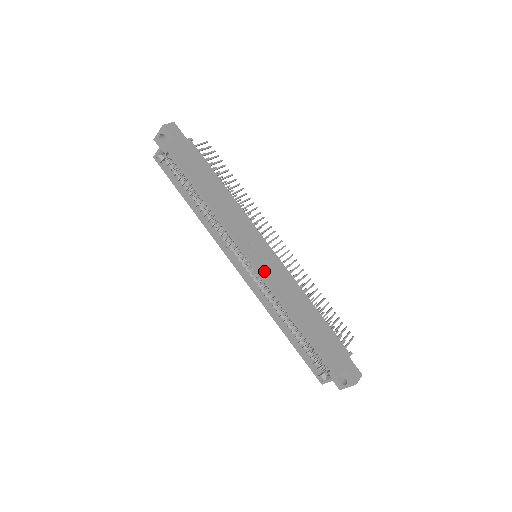
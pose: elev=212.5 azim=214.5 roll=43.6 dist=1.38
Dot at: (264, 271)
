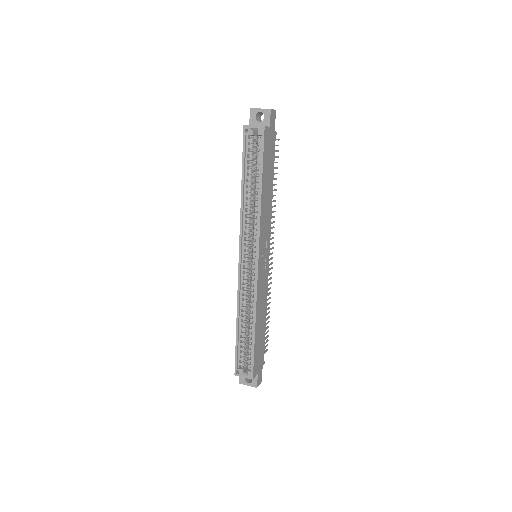
Dot at: (260, 275)
